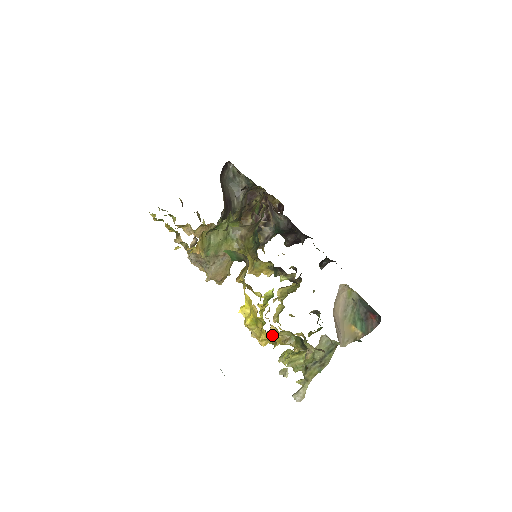
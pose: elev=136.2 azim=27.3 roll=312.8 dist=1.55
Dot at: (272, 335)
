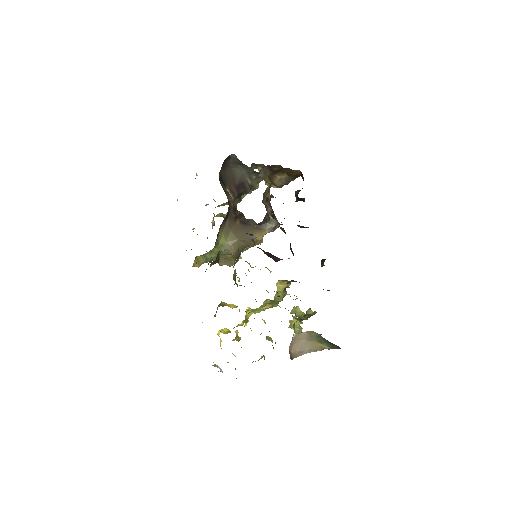
Dot at: occluded
